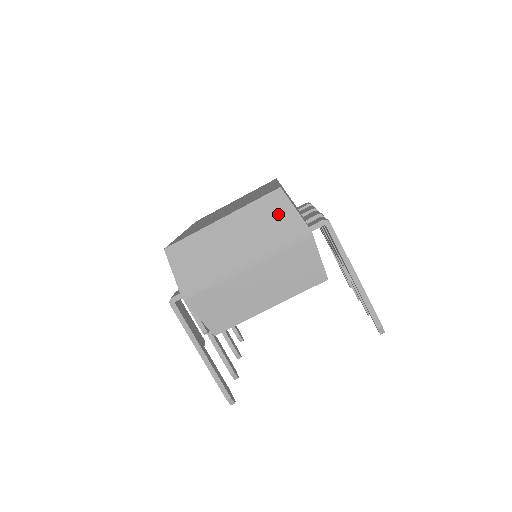
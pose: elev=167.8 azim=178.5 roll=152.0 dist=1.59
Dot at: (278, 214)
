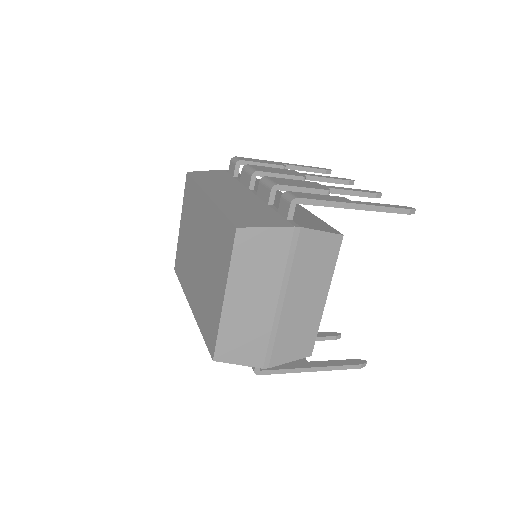
Dot at: (259, 246)
